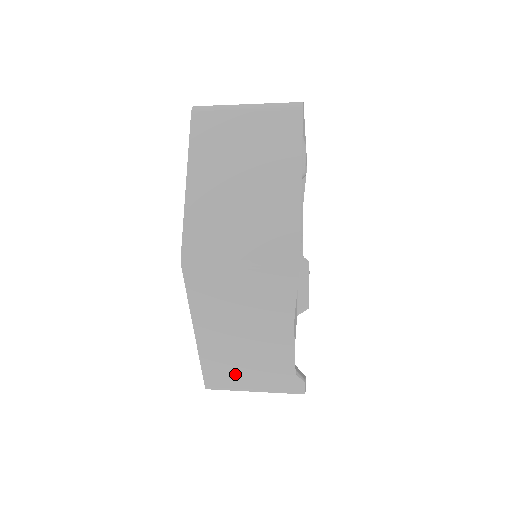
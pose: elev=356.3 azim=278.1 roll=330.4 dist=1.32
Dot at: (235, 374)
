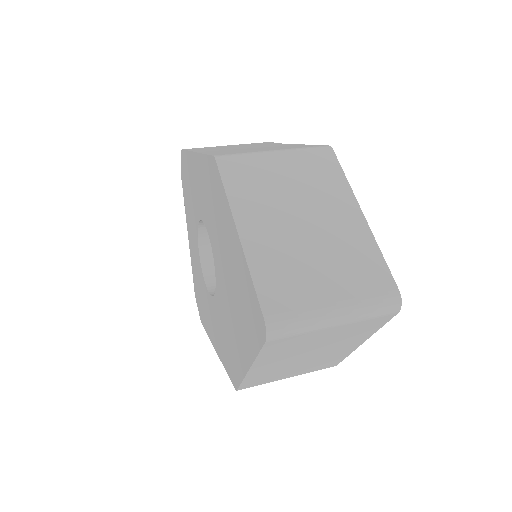
Dot at: occluded
